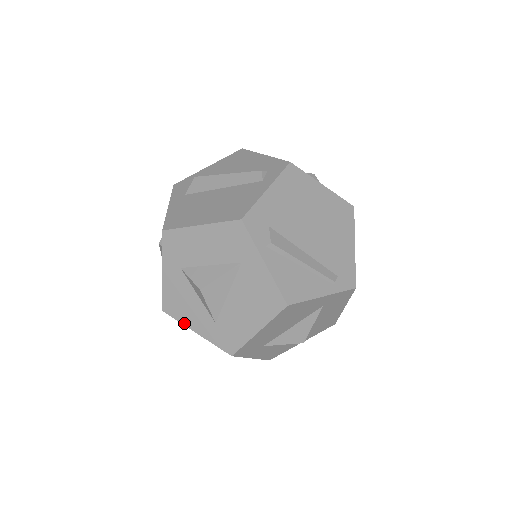
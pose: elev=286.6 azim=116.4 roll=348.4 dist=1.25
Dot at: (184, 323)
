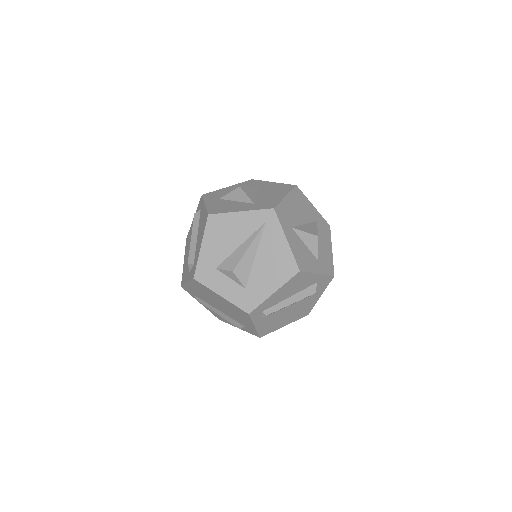
Dot at: (229, 212)
